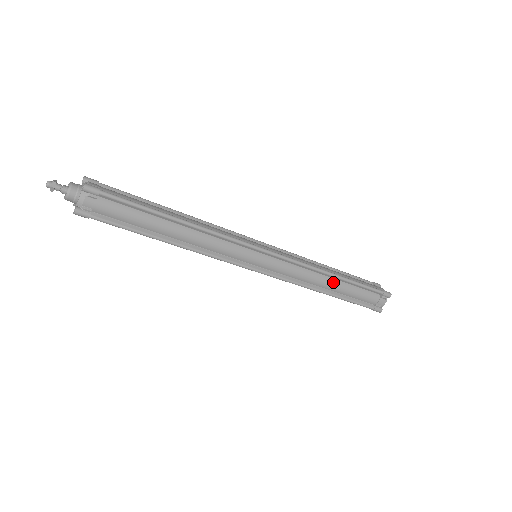
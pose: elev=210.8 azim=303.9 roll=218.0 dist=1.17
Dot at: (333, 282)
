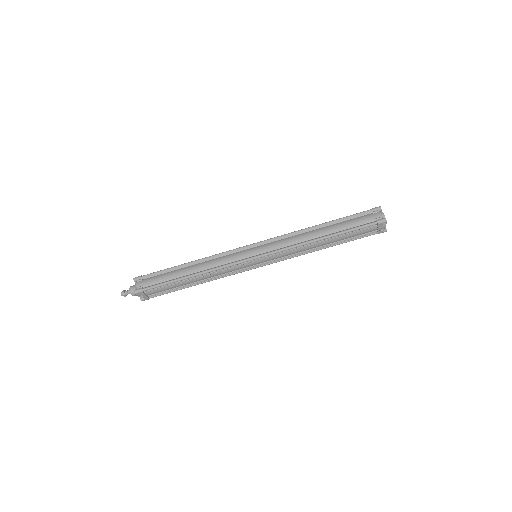
Dot at: (320, 230)
